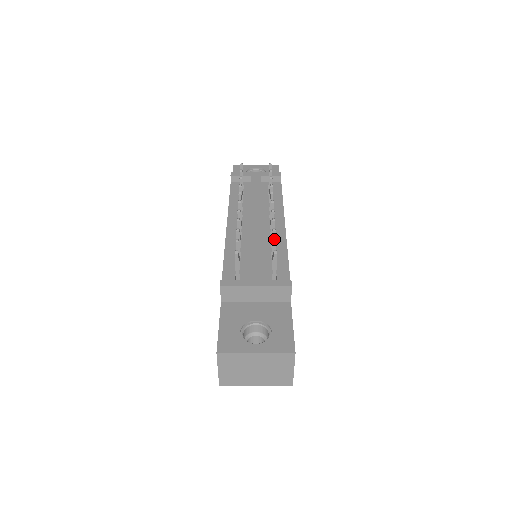
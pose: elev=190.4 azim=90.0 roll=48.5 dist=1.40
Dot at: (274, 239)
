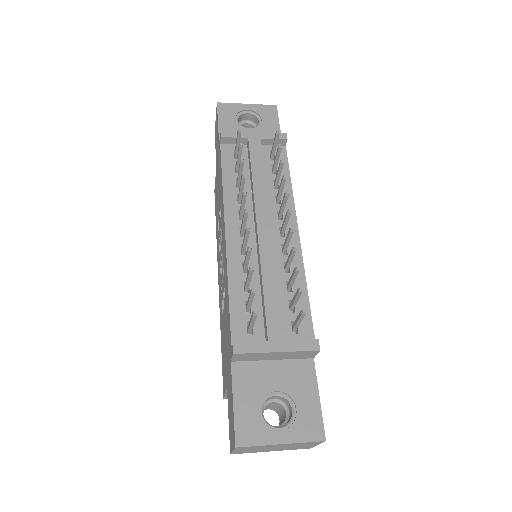
Dot at: (300, 289)
